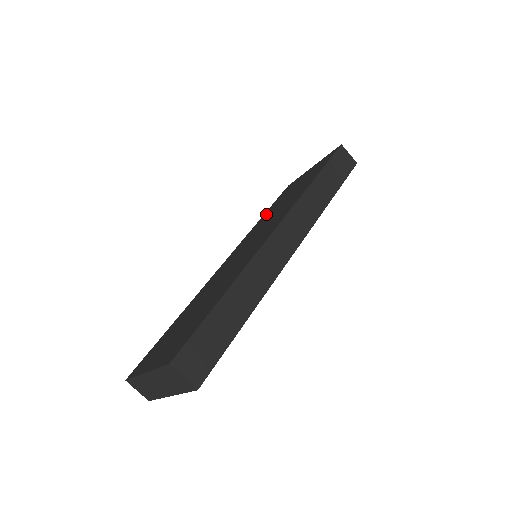
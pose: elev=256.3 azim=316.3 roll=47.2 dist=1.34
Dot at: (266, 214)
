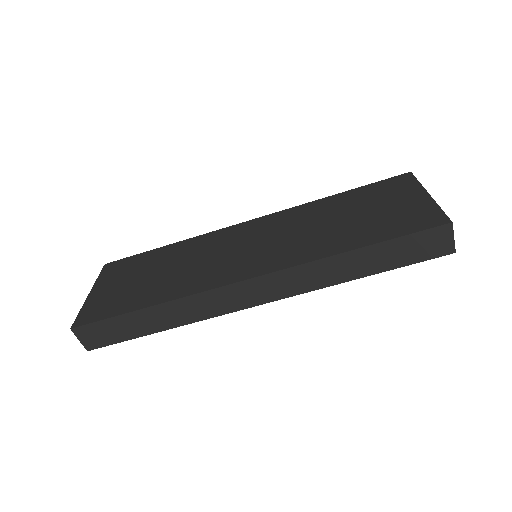
Dot at: (333, 201)
